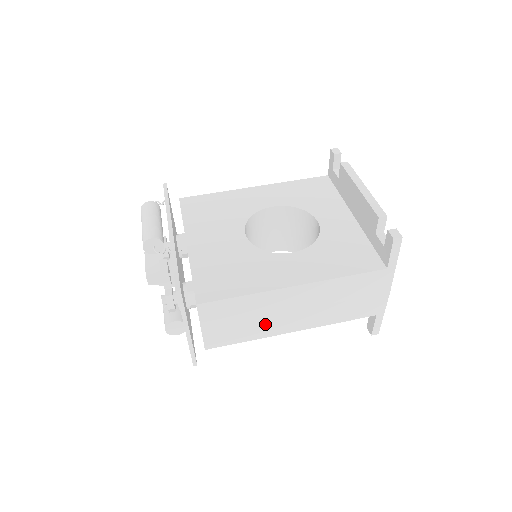
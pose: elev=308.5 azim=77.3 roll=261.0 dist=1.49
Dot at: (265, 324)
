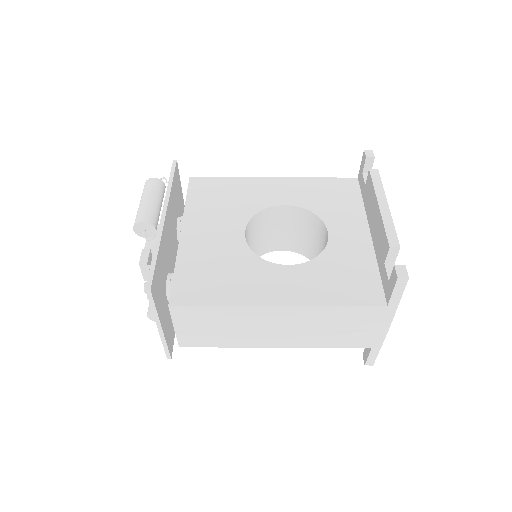
Dot at: (244, 335)
